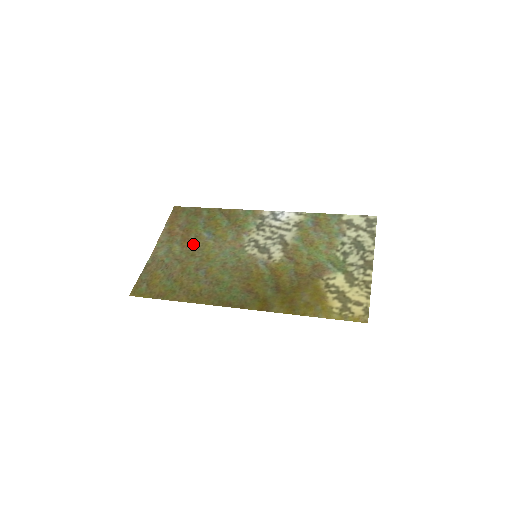
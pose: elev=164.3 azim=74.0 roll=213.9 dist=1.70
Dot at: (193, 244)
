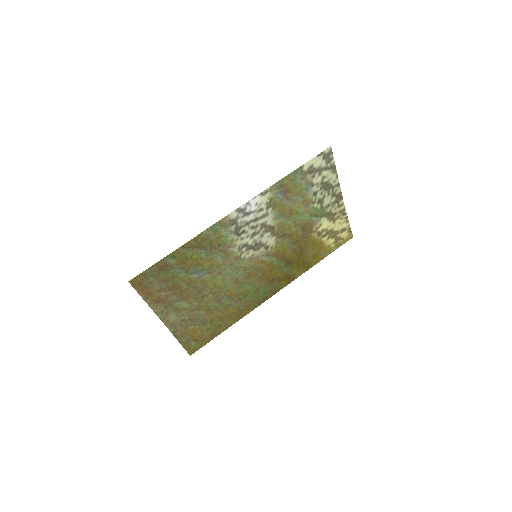
Dot at: (193, 291)
